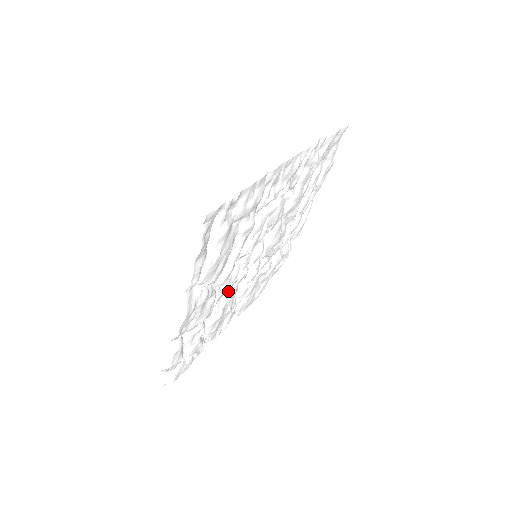
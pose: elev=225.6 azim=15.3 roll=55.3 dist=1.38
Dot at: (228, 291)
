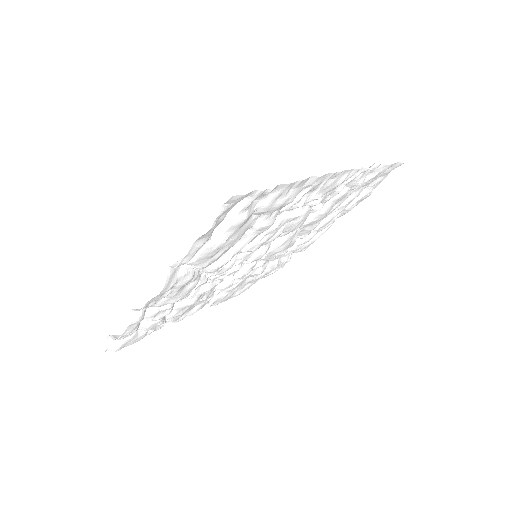
Dot at: (212, 280)
